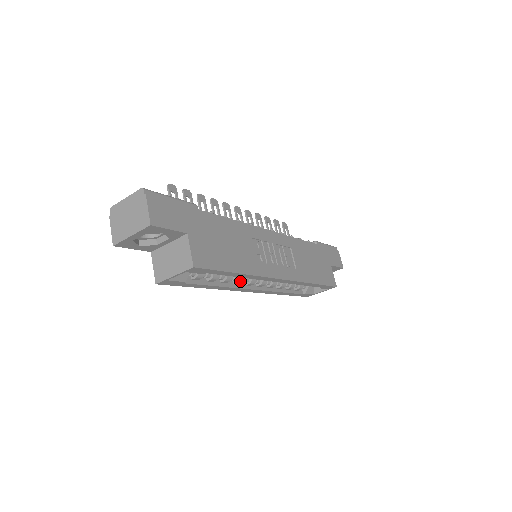
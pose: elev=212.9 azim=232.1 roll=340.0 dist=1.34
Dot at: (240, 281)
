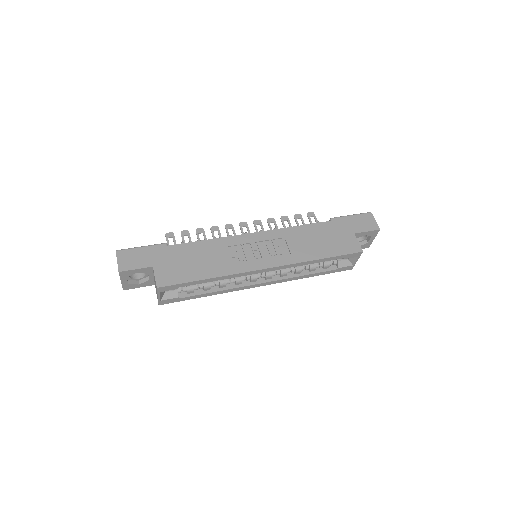
Dot at: (238, 281)
